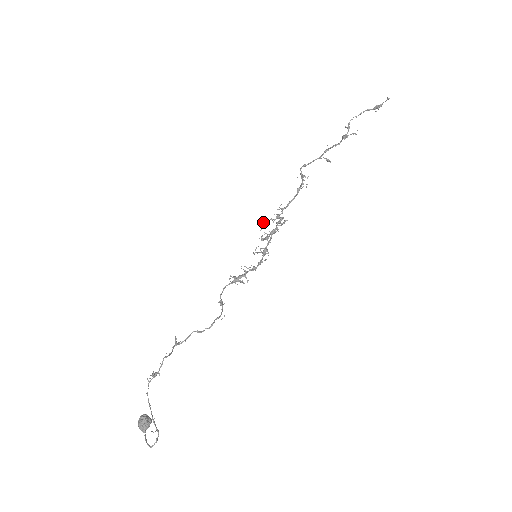
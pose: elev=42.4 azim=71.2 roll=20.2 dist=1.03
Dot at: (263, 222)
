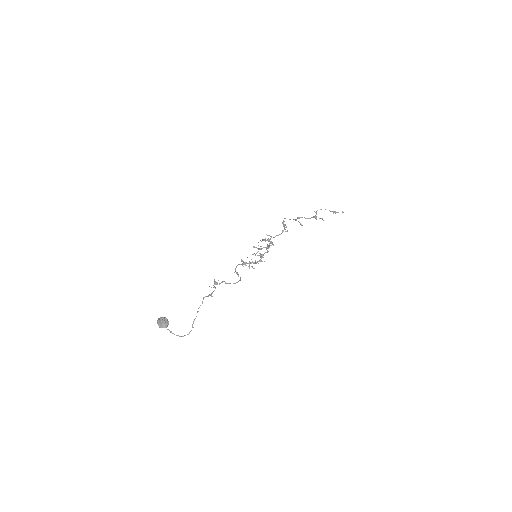
Dot at: (262, 239)
